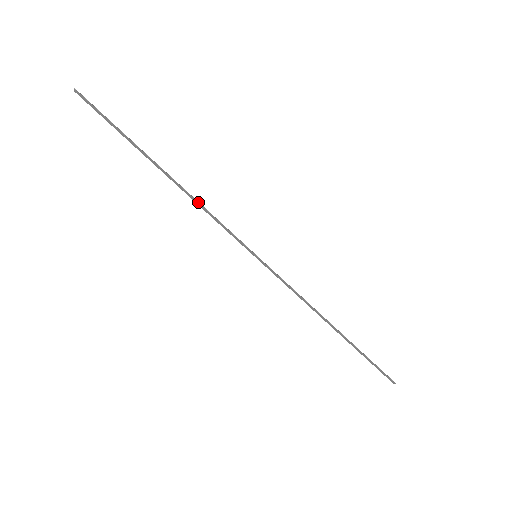
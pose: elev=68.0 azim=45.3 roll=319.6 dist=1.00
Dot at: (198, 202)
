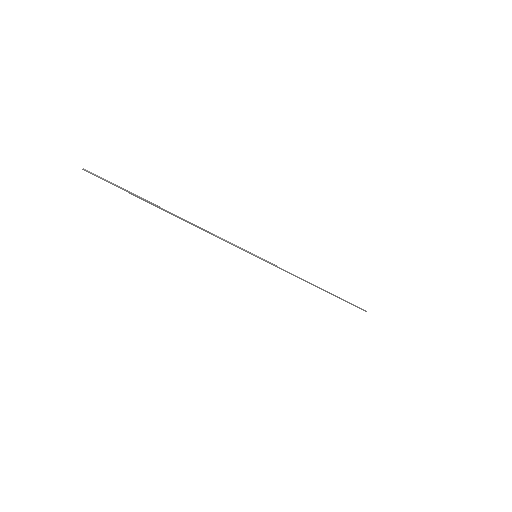
Dot at: (205, 230)
